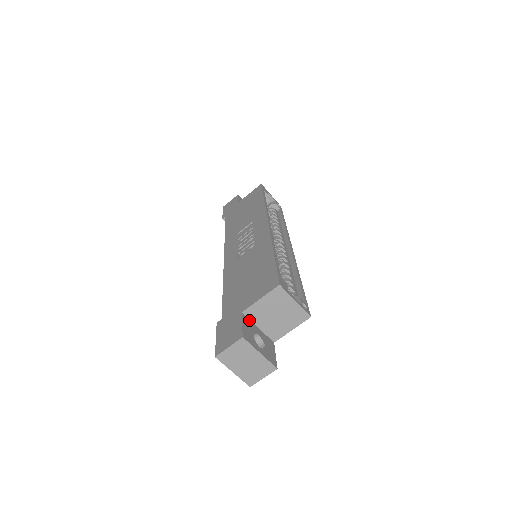
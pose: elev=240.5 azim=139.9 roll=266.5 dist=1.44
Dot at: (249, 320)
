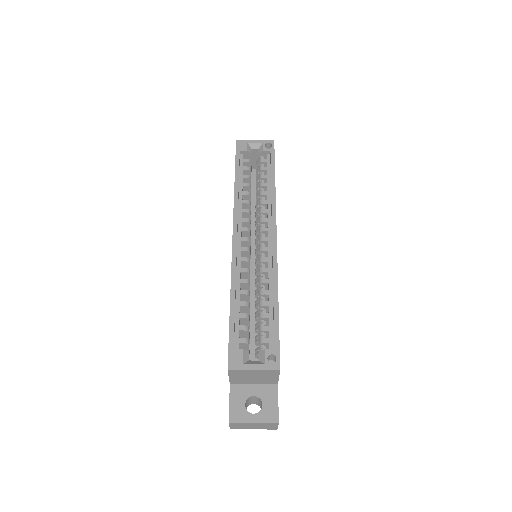
Dot at: (240, 385)
